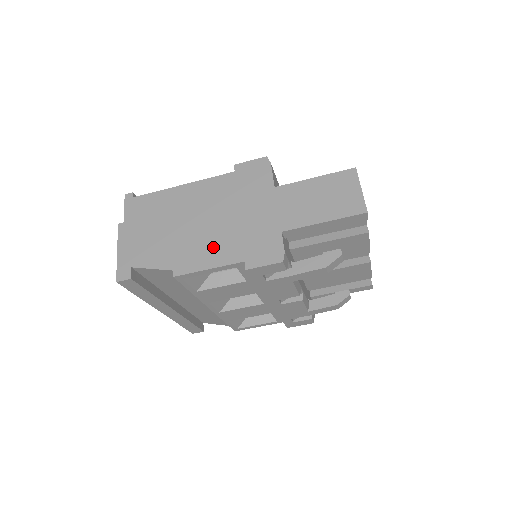
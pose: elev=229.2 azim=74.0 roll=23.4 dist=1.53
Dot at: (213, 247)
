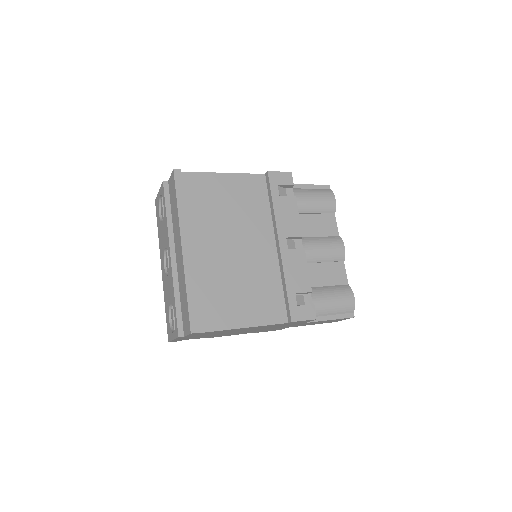
Dot at: occluded
